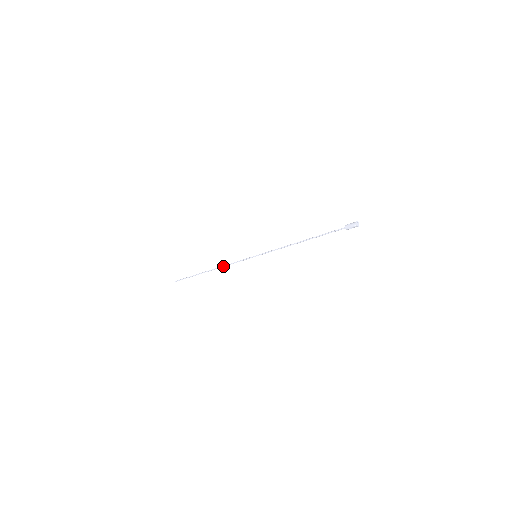
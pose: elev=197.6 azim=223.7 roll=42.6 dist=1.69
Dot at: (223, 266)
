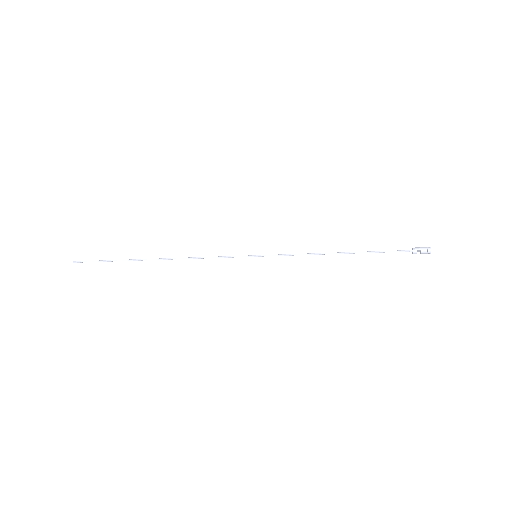
Dot at: occluded
